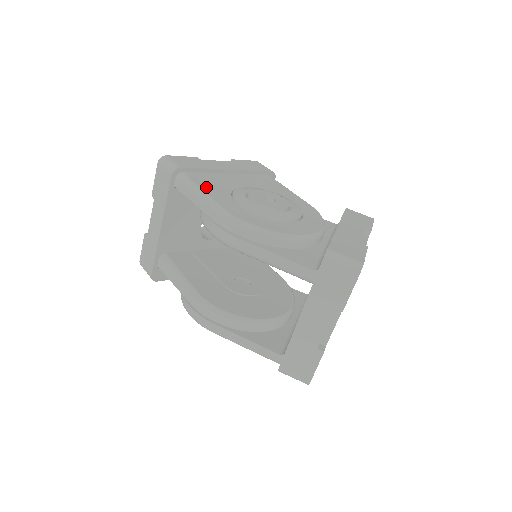
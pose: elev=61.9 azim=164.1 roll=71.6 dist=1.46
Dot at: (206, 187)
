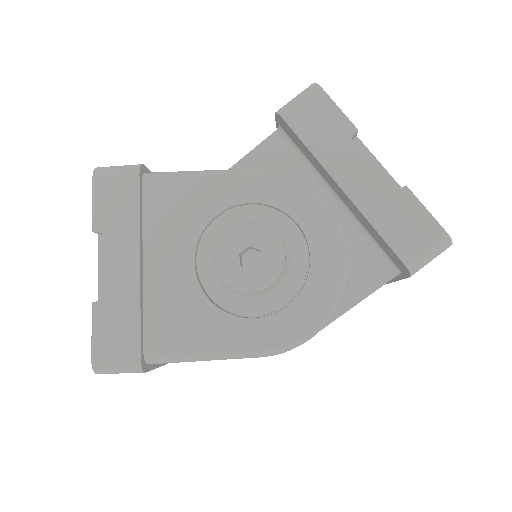
Dot at: (197, 342)
